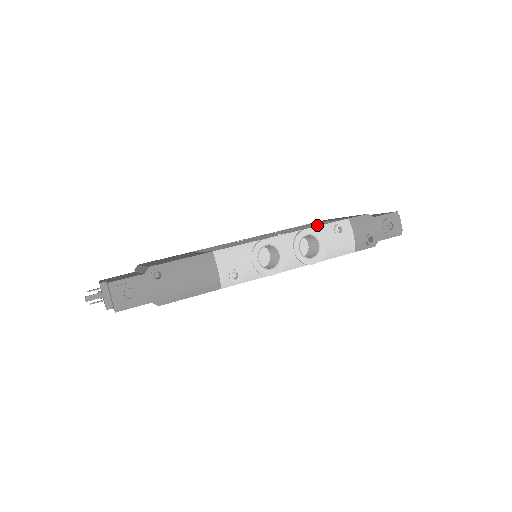
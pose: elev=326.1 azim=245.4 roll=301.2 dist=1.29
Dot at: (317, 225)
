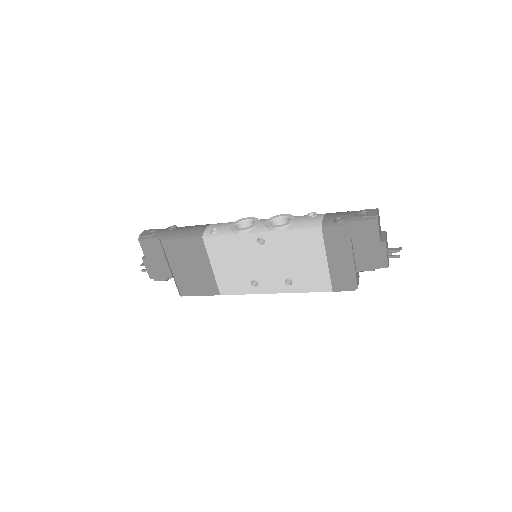
Dot at: occluded
